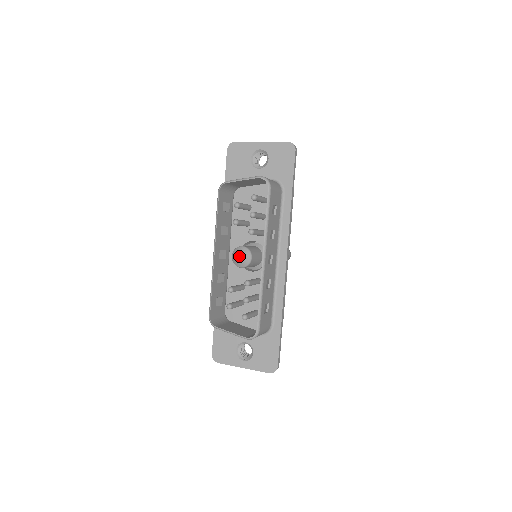
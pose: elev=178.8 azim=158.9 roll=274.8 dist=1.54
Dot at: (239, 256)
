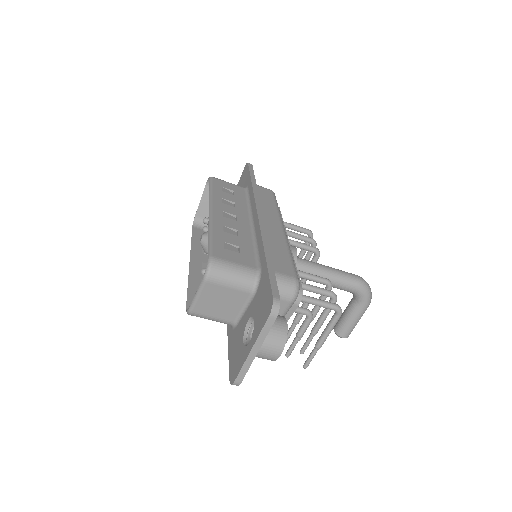
Dot at: (201, 237)
